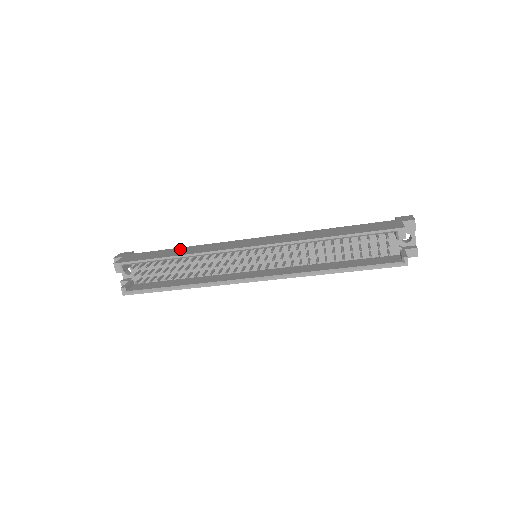
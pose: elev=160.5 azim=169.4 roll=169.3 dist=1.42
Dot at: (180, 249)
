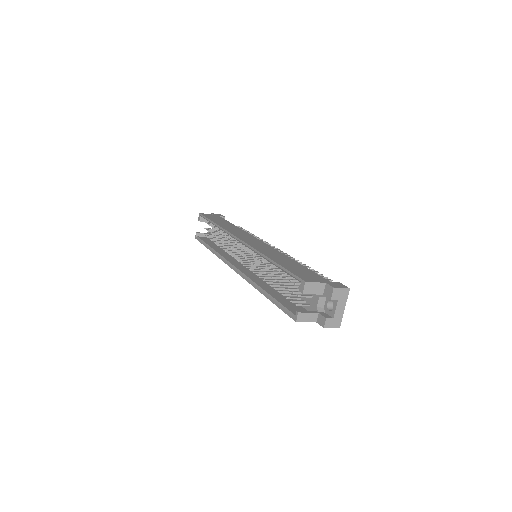
Dot at: (231, 225)
